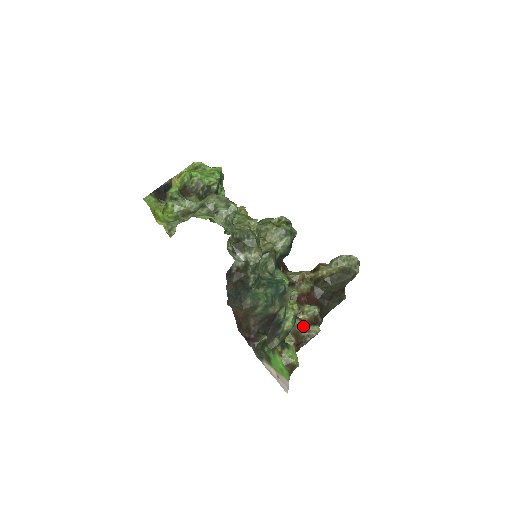
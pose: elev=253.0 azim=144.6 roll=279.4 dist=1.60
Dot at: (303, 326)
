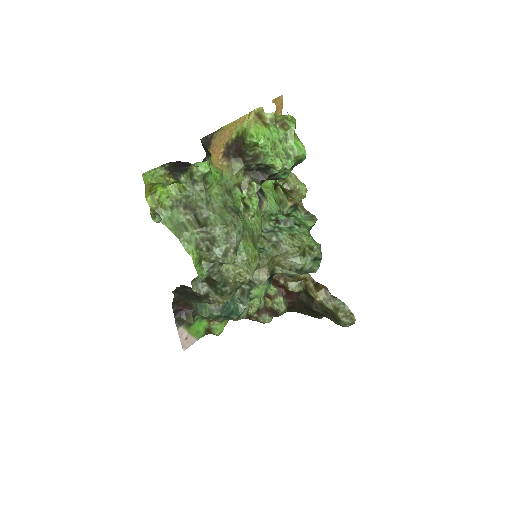
Dot at: (259, 309)
